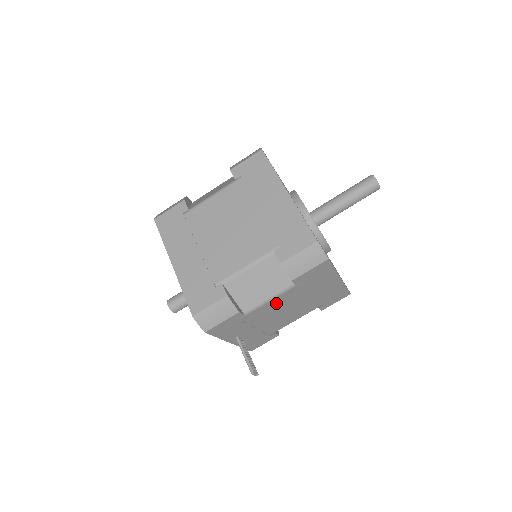
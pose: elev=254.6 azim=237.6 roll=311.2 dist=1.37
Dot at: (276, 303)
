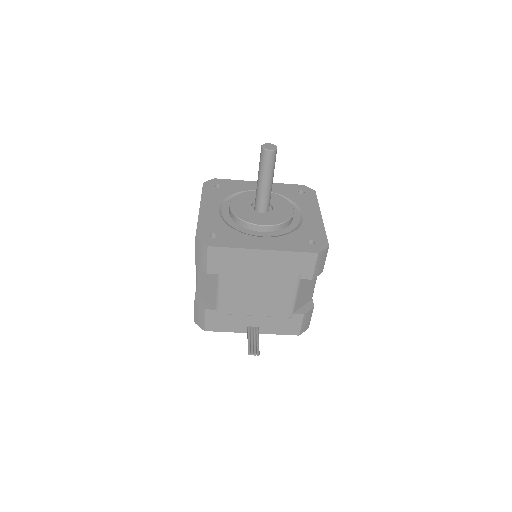
Dot at: (231, 292)
